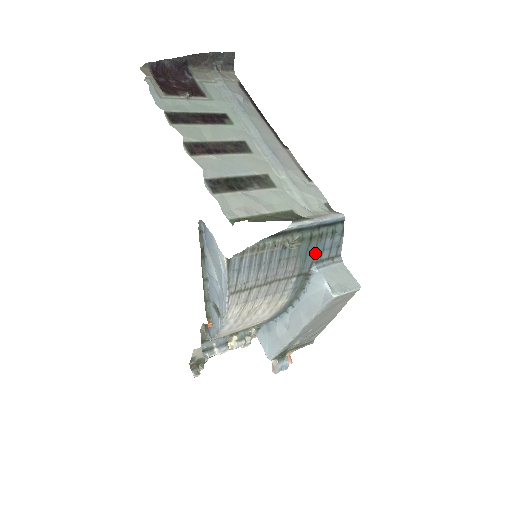
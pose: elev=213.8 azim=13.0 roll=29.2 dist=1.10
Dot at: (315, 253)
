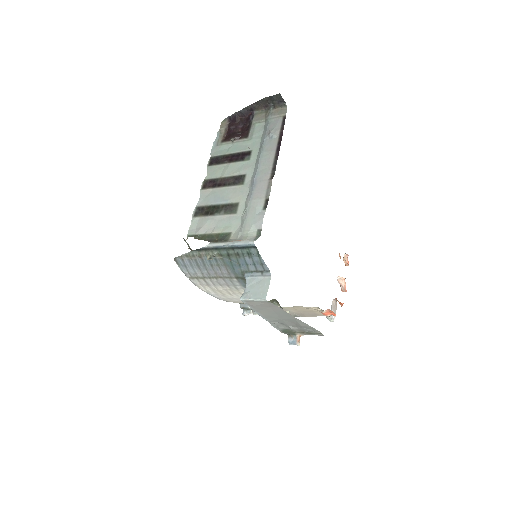
Dot at: (240, 265)
